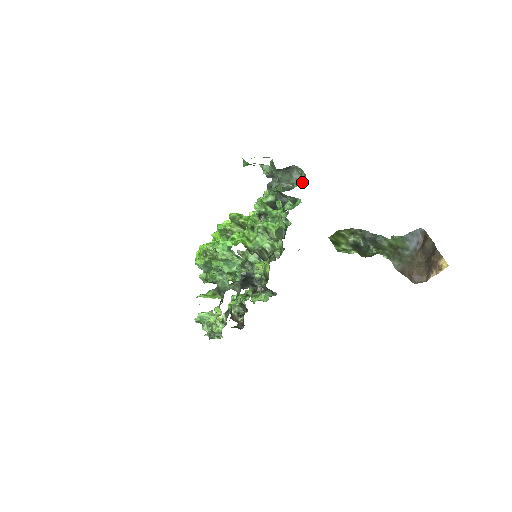
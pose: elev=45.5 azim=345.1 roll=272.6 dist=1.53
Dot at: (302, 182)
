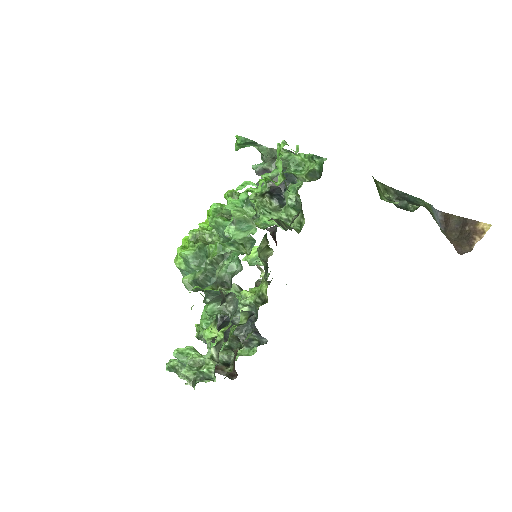
Dot at: occluded
